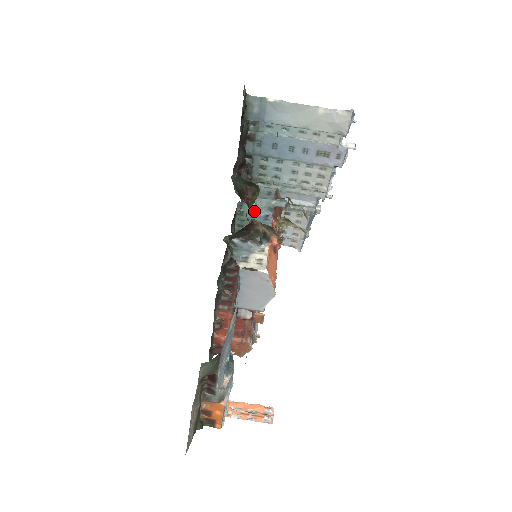
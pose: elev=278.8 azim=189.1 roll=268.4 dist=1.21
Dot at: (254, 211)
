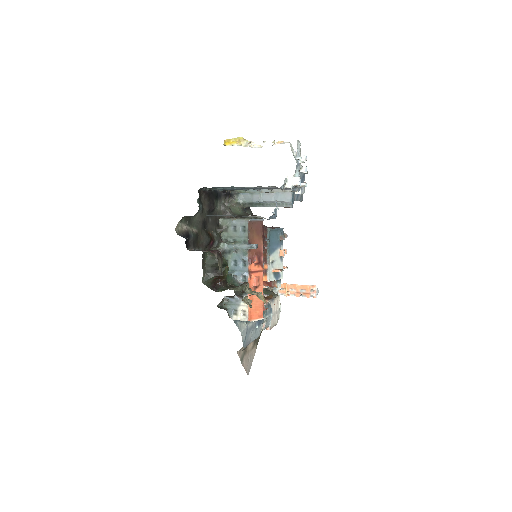
Dot at: (235, 258)
